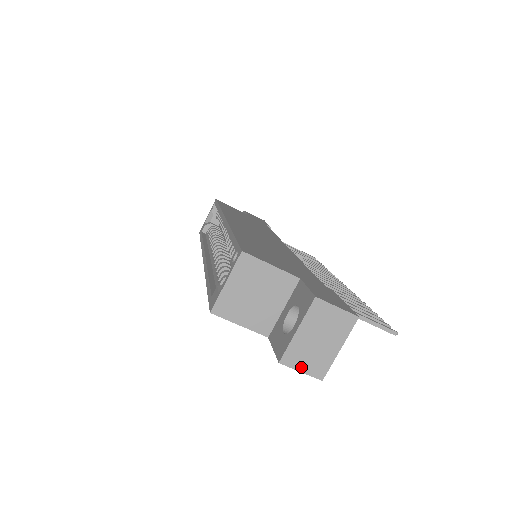
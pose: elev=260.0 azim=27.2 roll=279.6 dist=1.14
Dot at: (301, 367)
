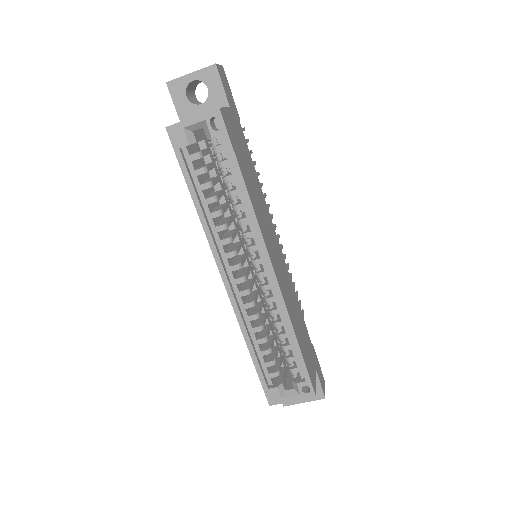
Dot at: occluded
